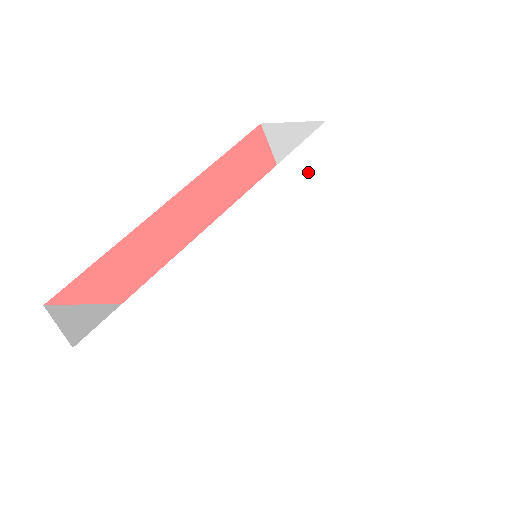
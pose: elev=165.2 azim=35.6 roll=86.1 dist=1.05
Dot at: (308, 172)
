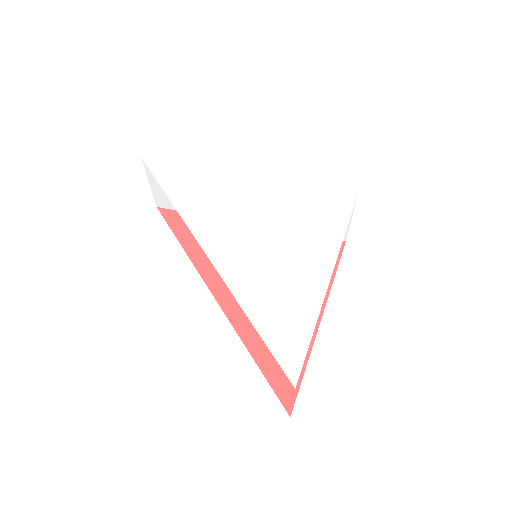
Dot at: (321, 203)
